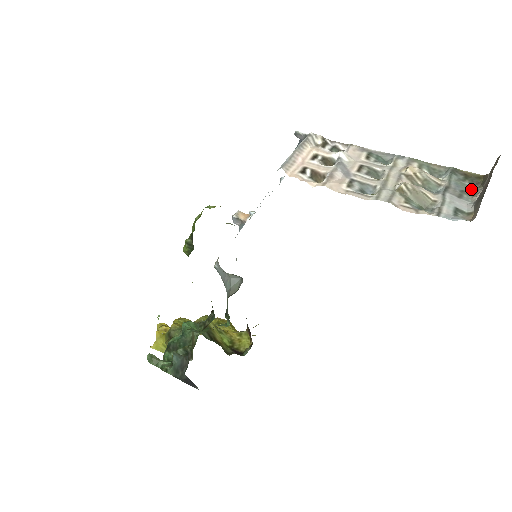
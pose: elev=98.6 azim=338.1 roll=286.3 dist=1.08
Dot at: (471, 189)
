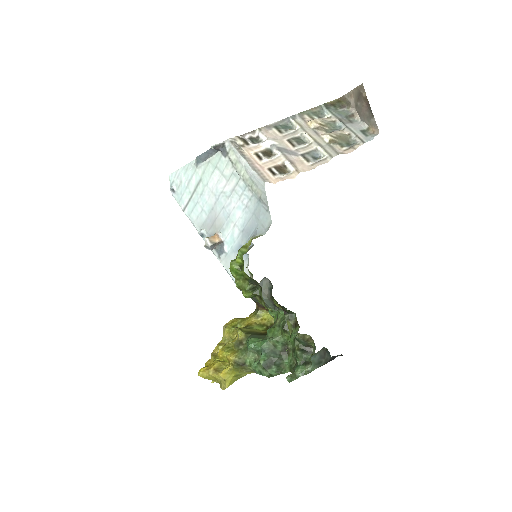
Dot at: (346, 112)
